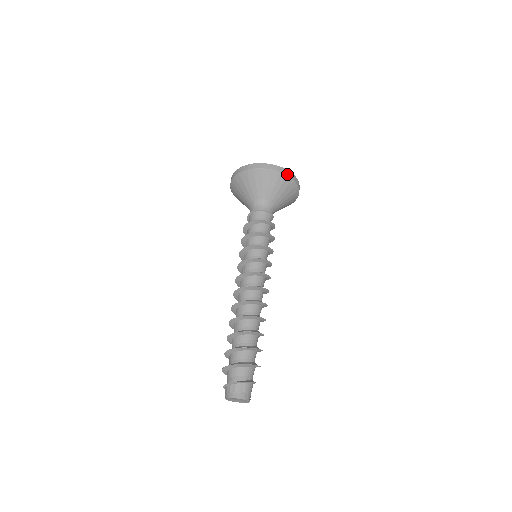
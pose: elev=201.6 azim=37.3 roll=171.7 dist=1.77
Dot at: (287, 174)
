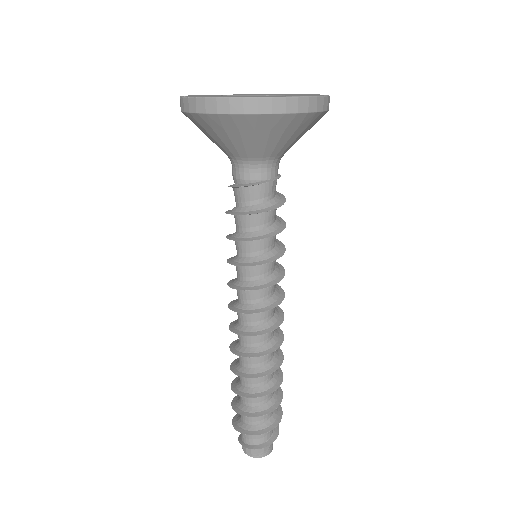
Dot at: occluded
